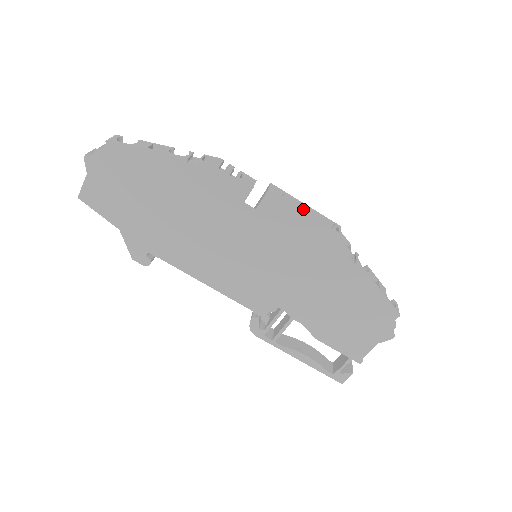
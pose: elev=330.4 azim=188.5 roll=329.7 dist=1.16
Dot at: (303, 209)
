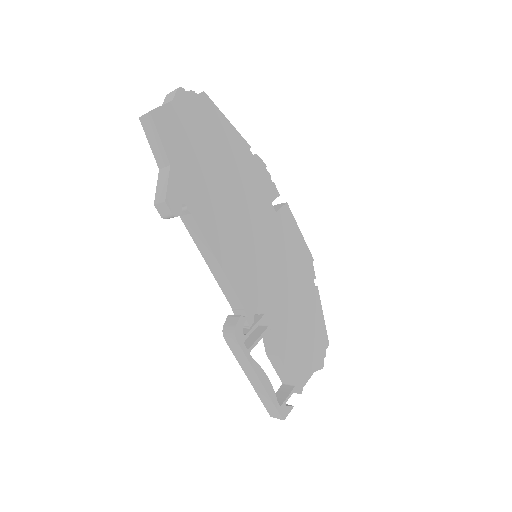
Dot at: occluded
